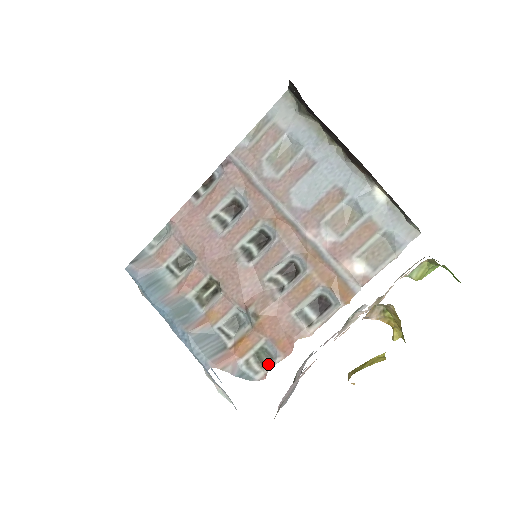
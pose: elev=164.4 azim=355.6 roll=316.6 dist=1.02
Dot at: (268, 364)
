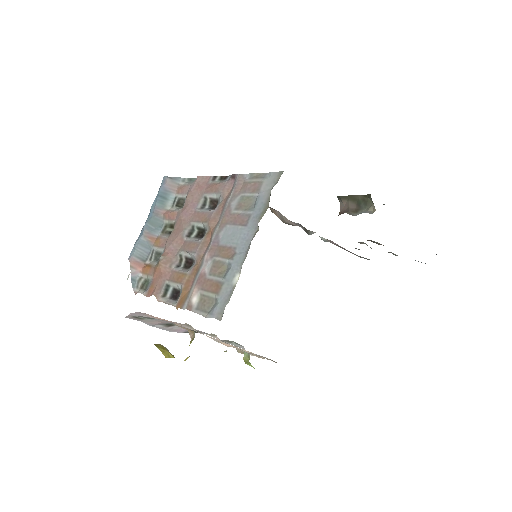
Dot at: (142, 290)
